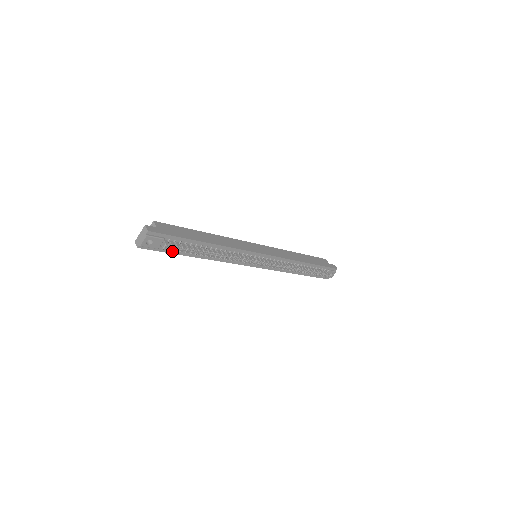
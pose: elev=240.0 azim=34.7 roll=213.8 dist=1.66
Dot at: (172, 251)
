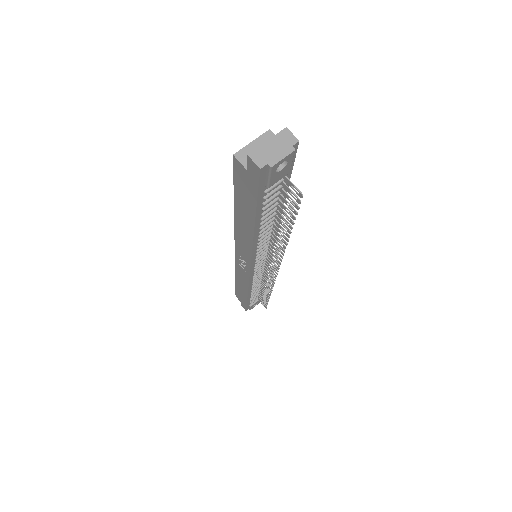
Dot at: (260, 203)
